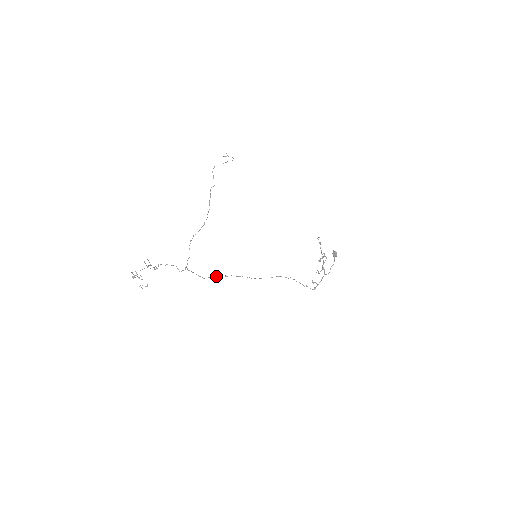
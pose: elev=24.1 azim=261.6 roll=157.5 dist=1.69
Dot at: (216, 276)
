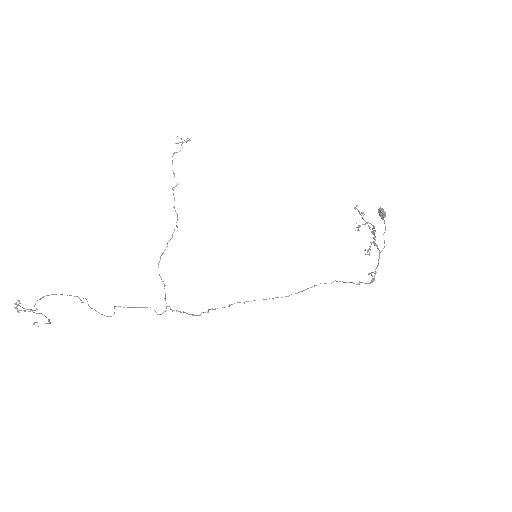
Dot at: occluded
